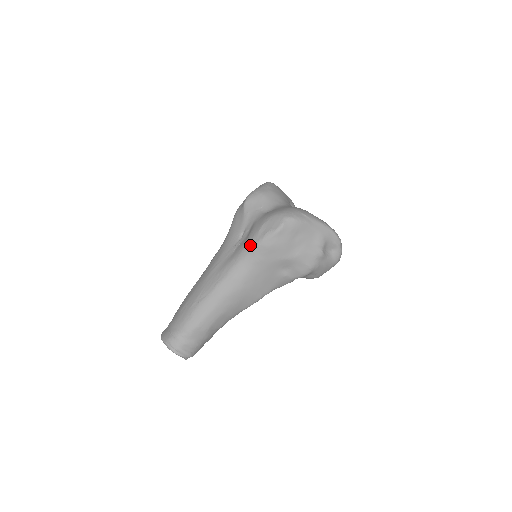
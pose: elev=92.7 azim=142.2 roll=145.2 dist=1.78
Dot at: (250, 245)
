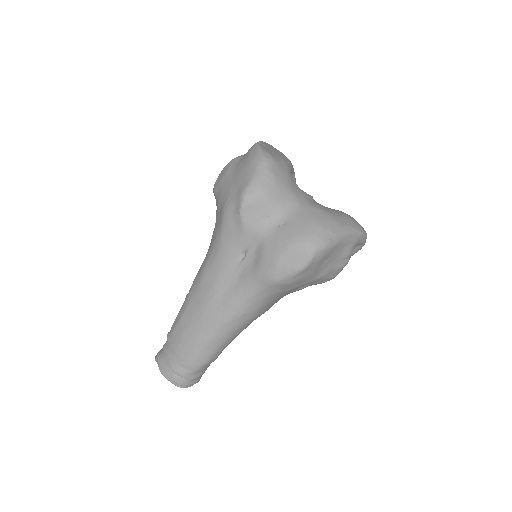
Dot at: (264, 281)
